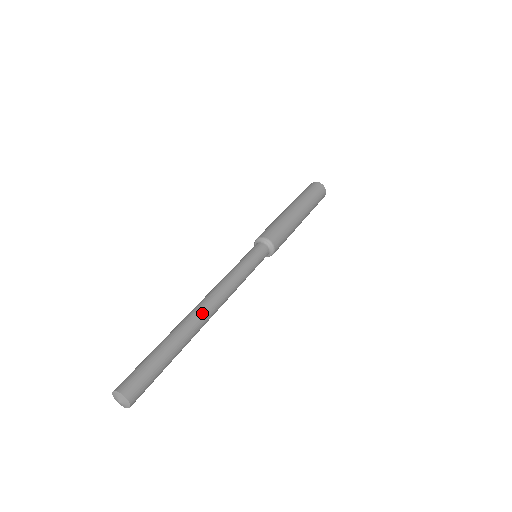
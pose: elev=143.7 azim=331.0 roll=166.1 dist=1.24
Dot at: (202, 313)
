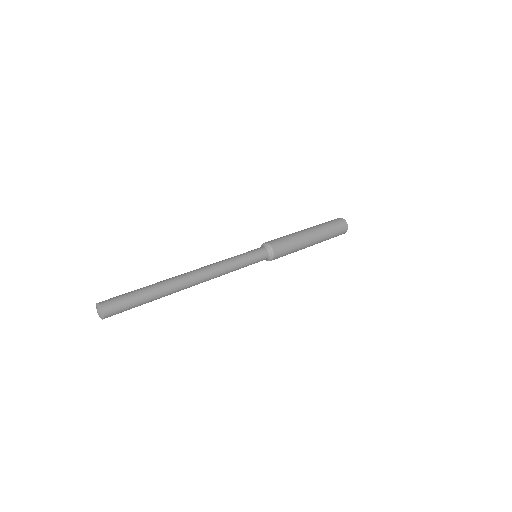
Dot at: (189, 283)
